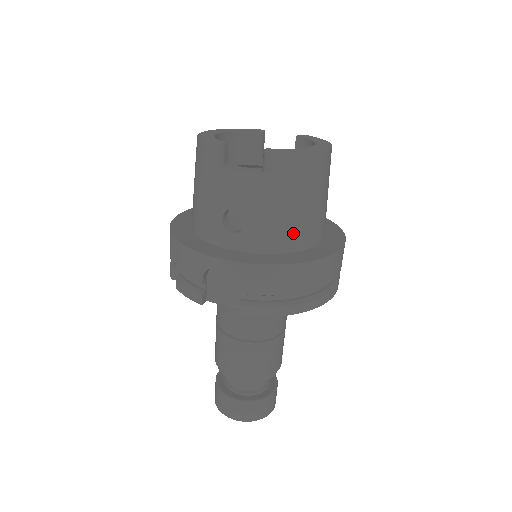
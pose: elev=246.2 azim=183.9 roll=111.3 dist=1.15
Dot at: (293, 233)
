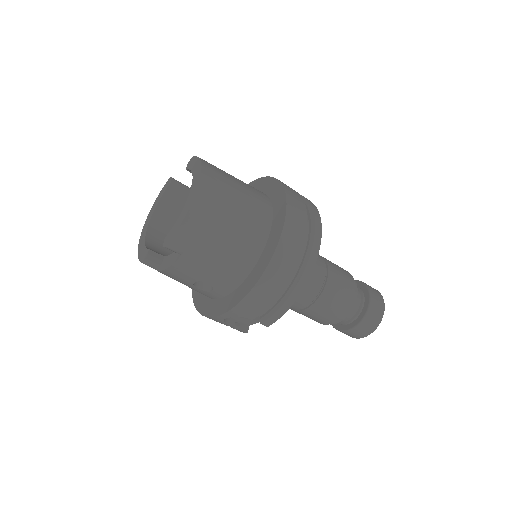
Dot at: (240, 258)
